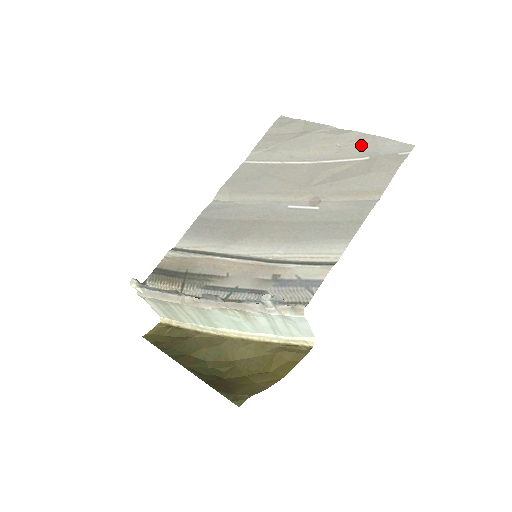
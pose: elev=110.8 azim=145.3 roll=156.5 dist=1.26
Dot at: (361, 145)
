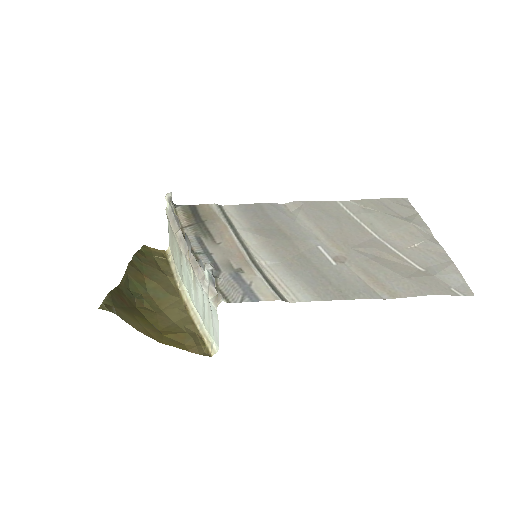
Dot at: (432, 259)
